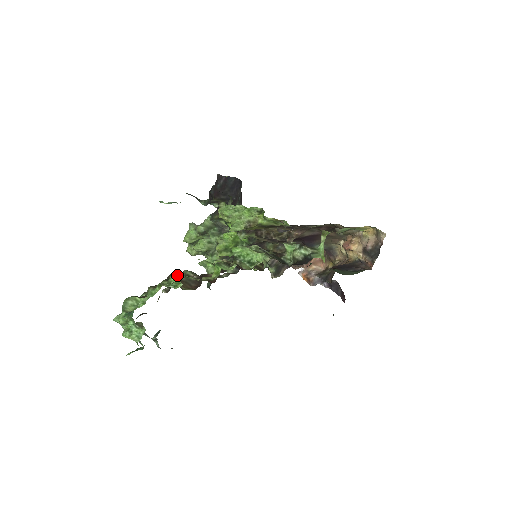
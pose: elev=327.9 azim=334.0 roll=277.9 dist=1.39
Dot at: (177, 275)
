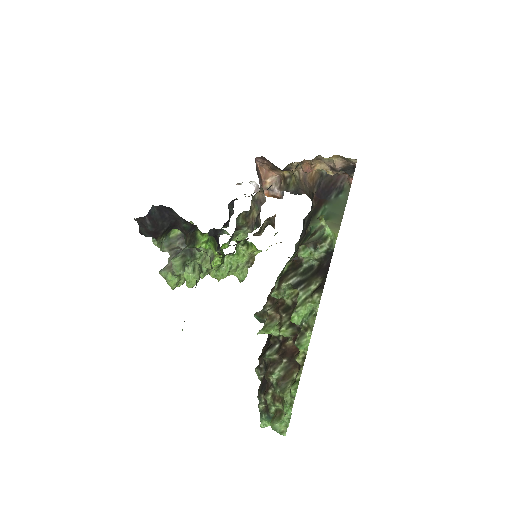
Dot at: (295, 391)
